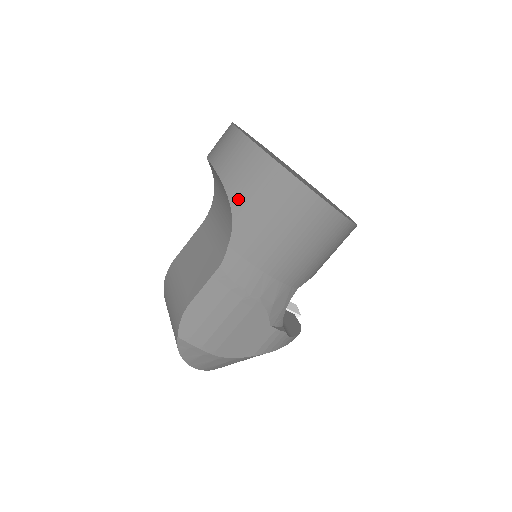
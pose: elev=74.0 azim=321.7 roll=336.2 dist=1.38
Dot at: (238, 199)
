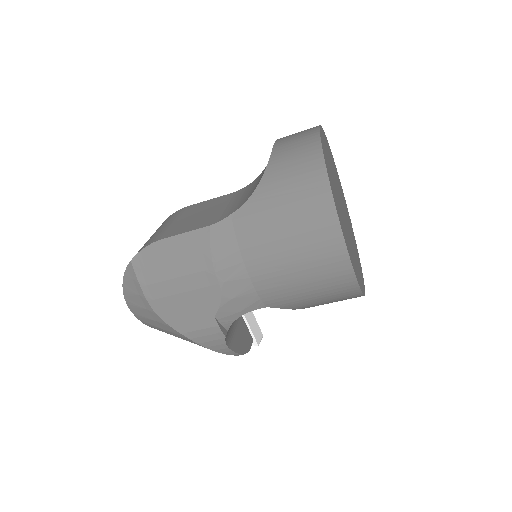
Dot at: (270, 181)
